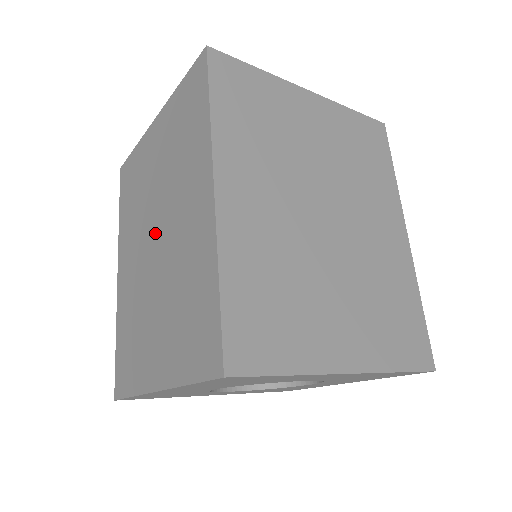
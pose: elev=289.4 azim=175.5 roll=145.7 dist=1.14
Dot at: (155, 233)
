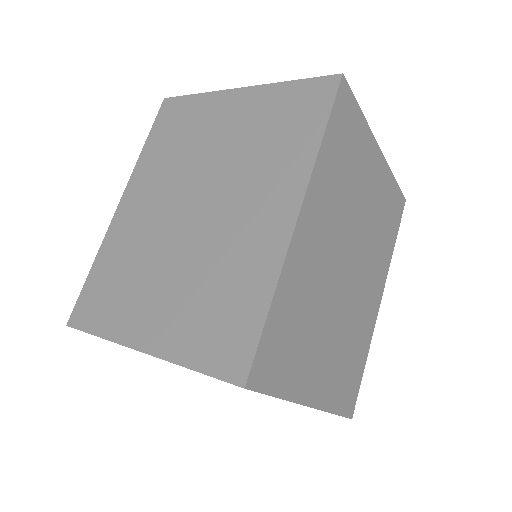
Dot at: (196, 201)
